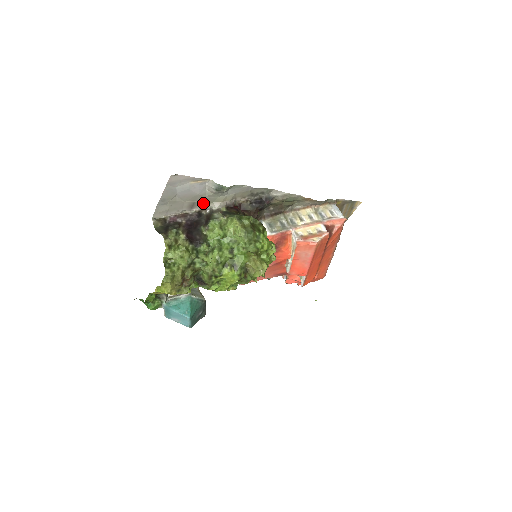
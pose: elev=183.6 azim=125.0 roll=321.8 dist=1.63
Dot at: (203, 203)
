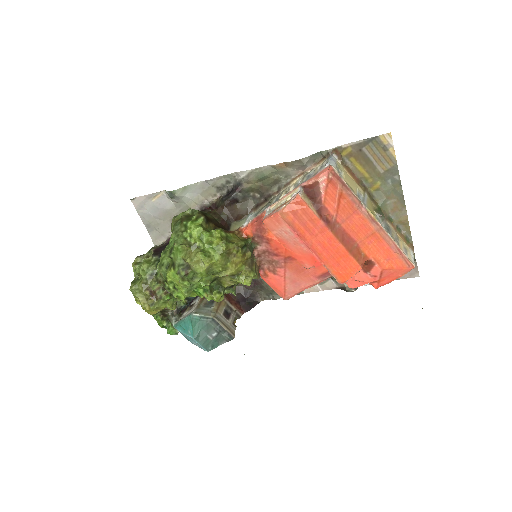
Dot at: occluded
